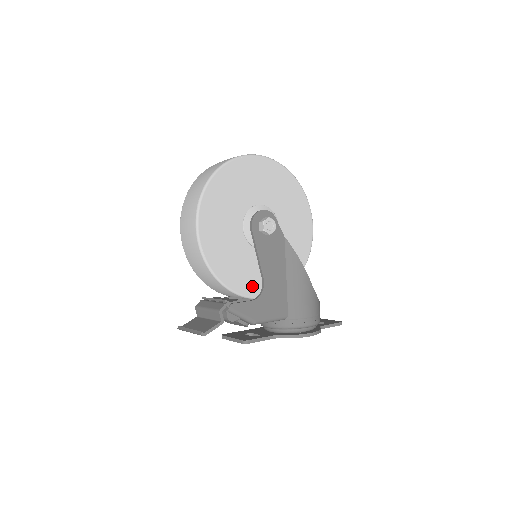
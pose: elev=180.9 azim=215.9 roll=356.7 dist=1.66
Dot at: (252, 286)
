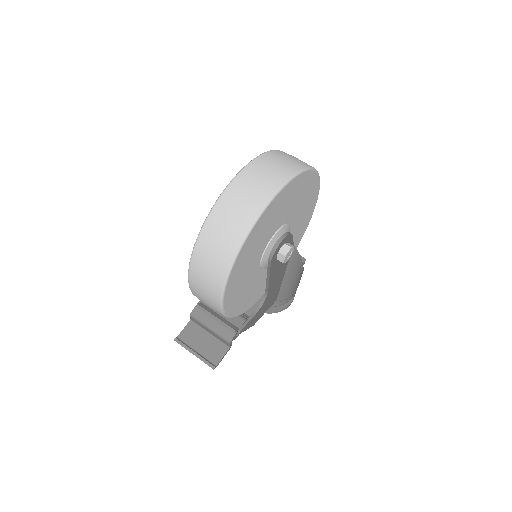
Dot at: (255, 298)
